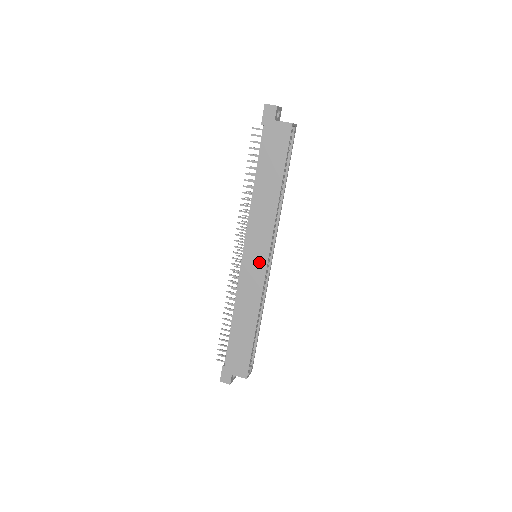
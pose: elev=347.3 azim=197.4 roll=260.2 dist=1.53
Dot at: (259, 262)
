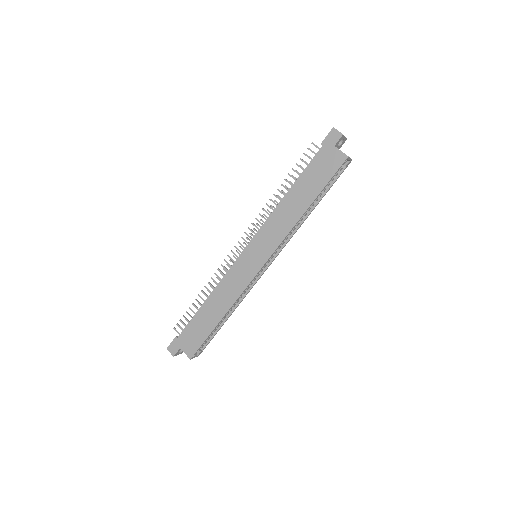
Dot at: (255, 262)
